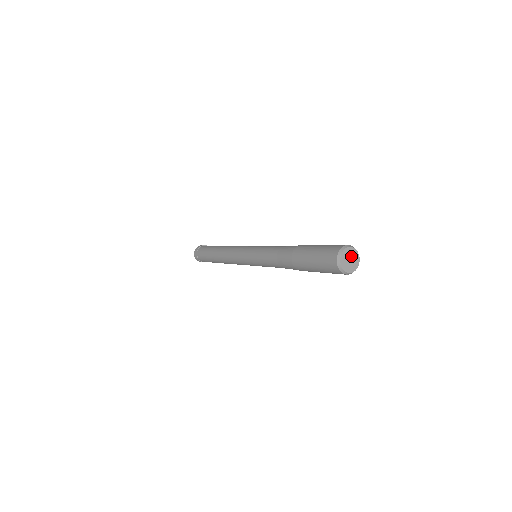
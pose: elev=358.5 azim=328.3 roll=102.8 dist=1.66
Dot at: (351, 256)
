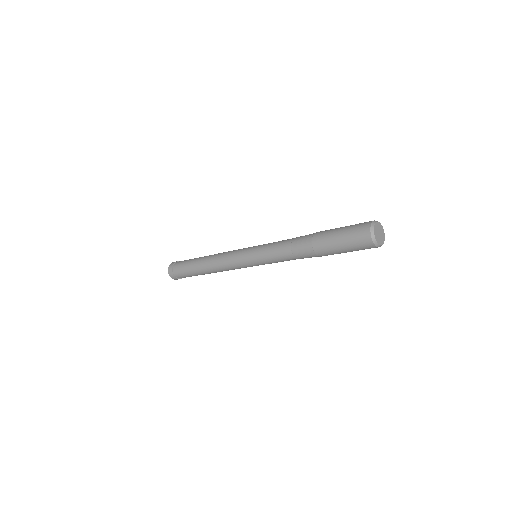
Dot at: (379, 230)
